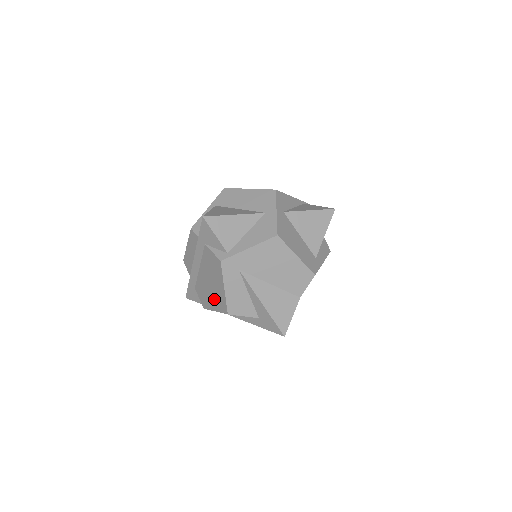
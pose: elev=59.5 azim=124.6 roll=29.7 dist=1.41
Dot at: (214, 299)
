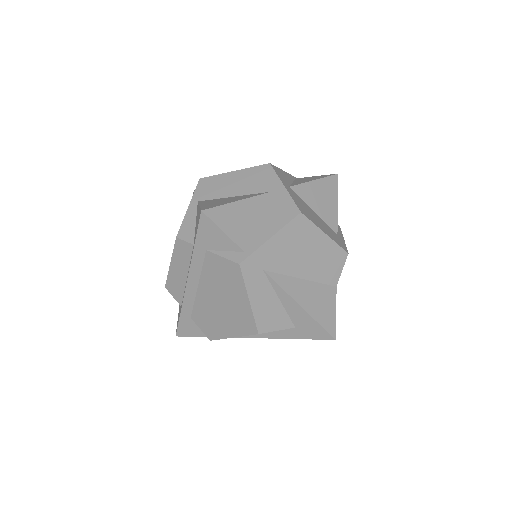
Dot at: (230, 321)
